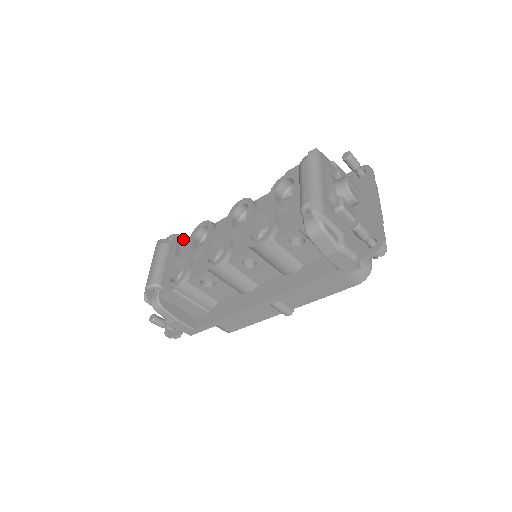
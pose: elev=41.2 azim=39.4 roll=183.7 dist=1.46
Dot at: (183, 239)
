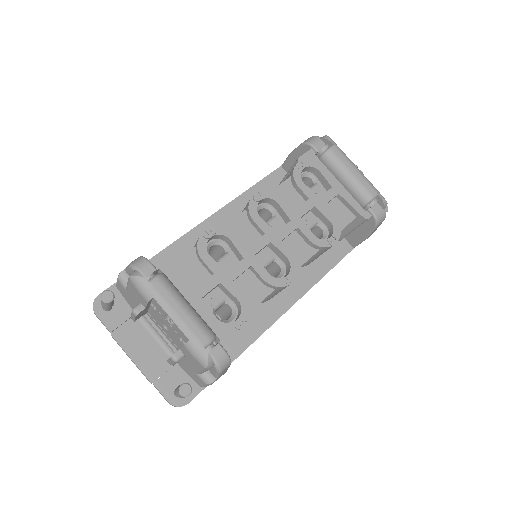
Dot at: occluded
